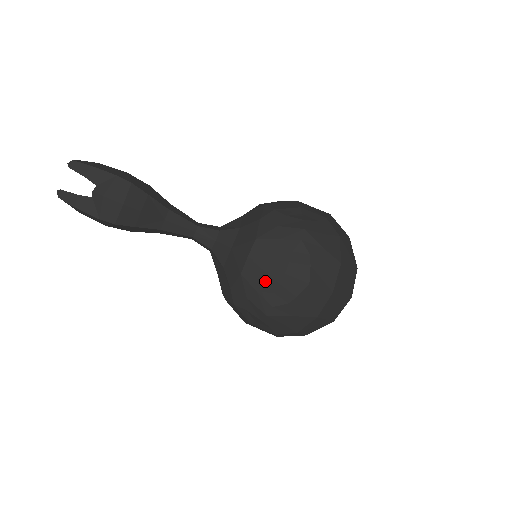
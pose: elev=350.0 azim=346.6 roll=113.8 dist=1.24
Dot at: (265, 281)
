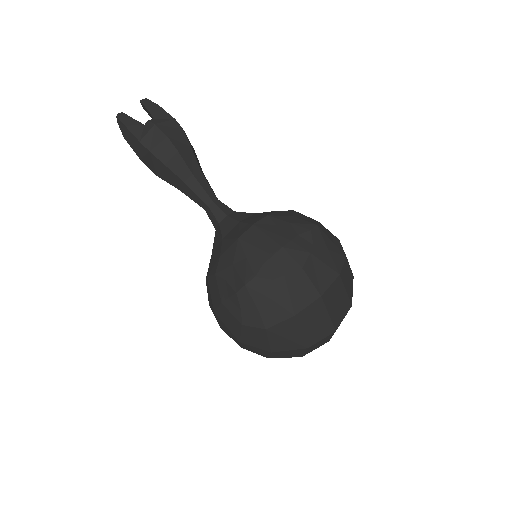
Dot at: (259, 250)
